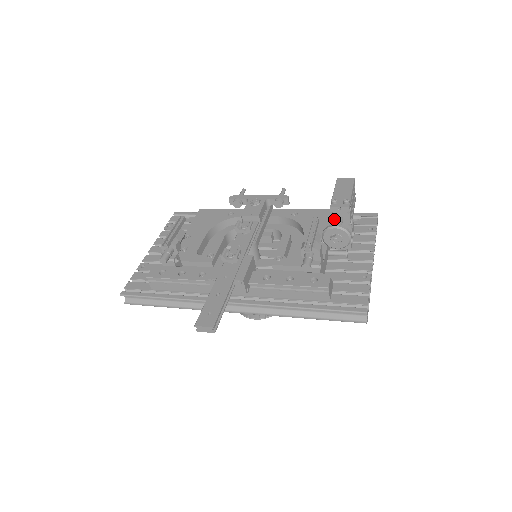
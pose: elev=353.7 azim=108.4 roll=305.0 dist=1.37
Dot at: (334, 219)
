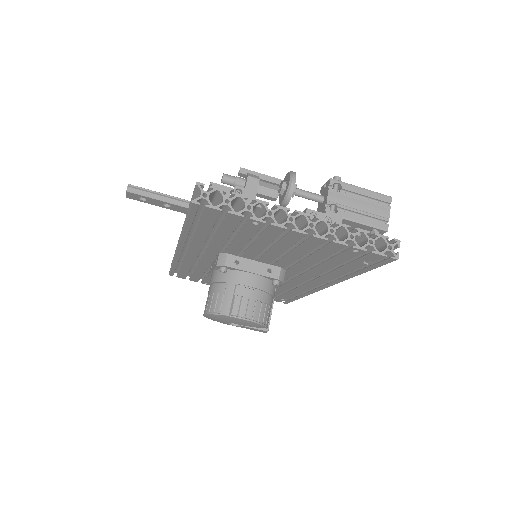
Dot at: (320, 203)
